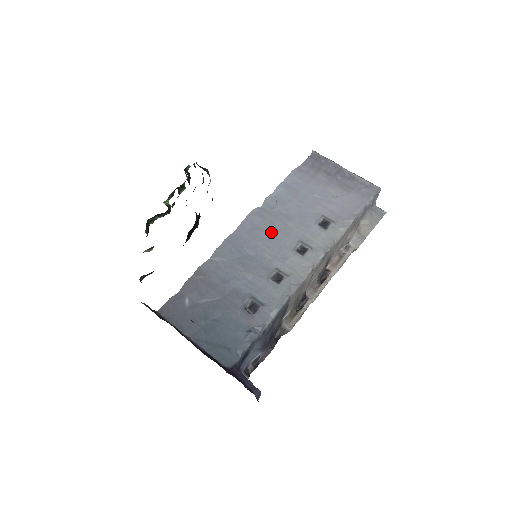
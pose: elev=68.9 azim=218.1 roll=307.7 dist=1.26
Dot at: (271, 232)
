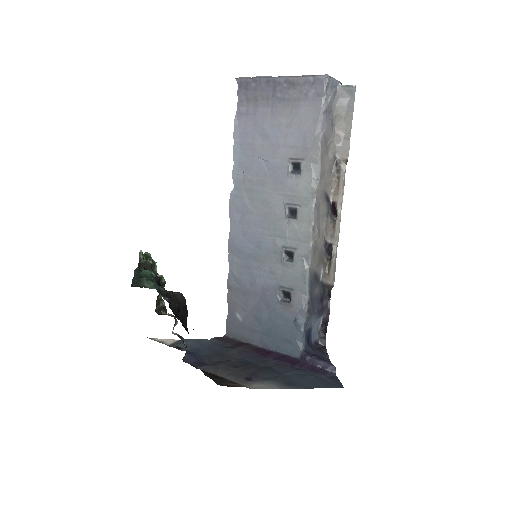
Dot at: (257, 210)
